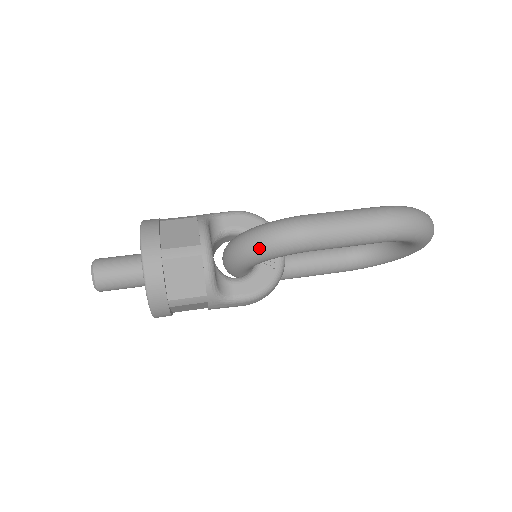
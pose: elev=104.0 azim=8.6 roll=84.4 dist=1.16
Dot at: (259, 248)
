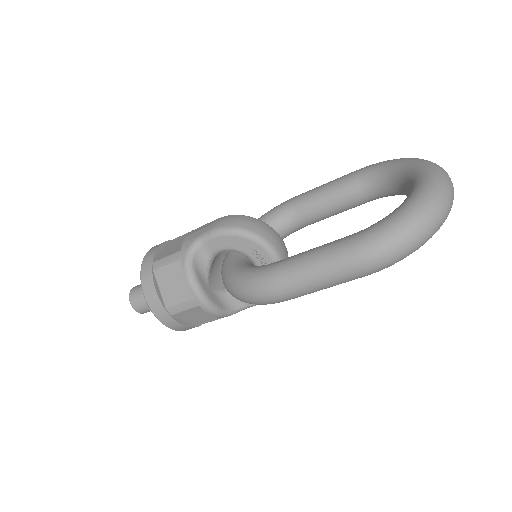
Dot at: (242, 301)
